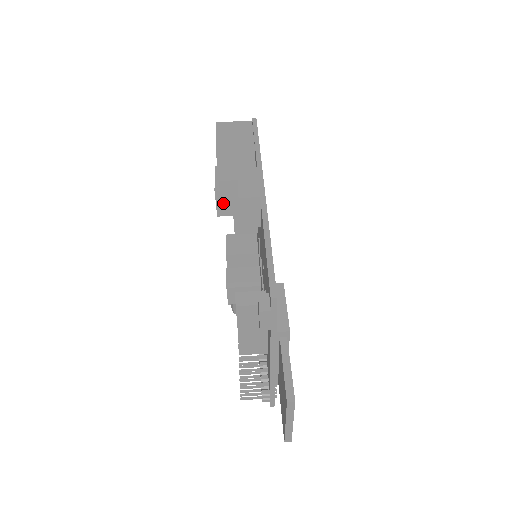
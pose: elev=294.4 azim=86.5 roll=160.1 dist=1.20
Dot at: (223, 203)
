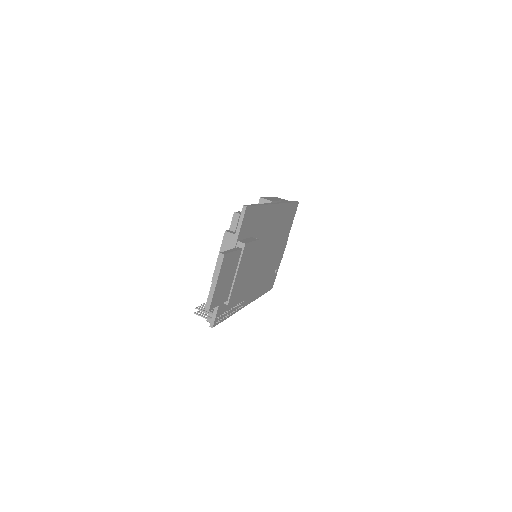
Dot at: occluded
